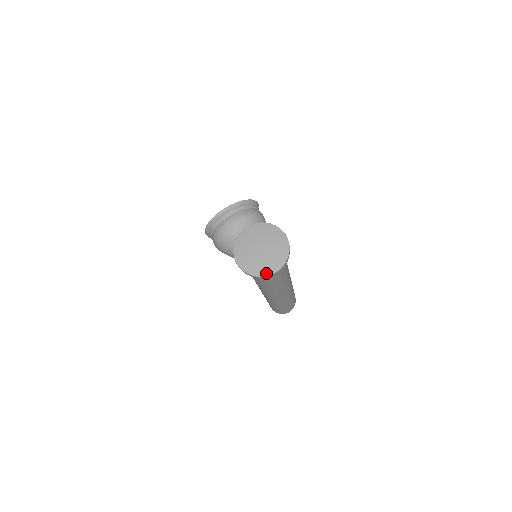
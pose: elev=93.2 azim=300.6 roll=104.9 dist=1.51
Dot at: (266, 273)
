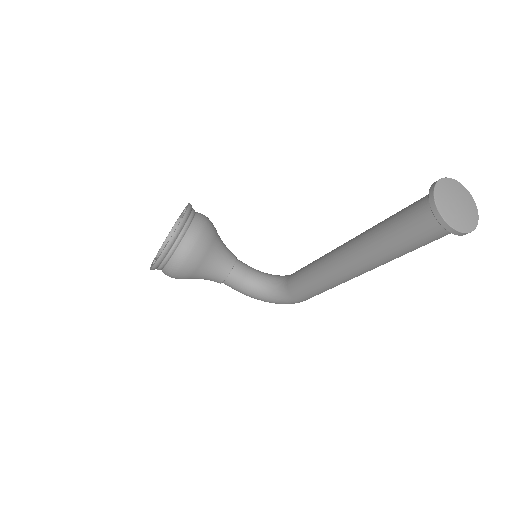
Dot at: (475, 225)
